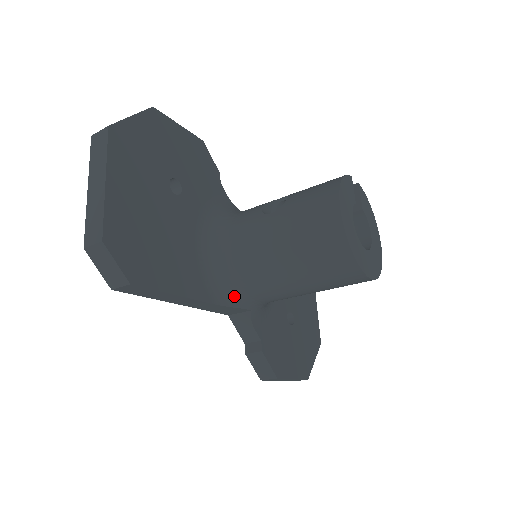
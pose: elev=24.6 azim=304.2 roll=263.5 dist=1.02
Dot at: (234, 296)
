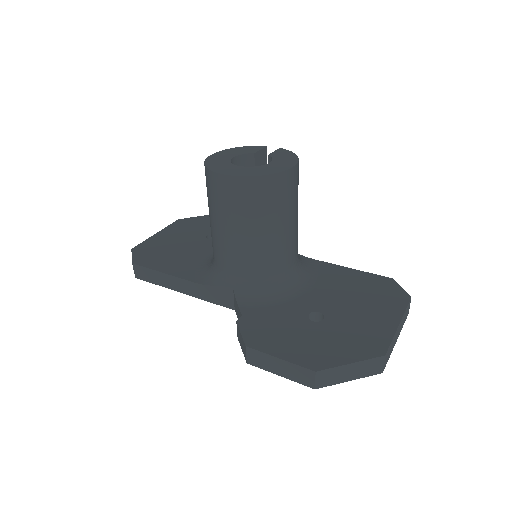
Dot at: (215, 276)
